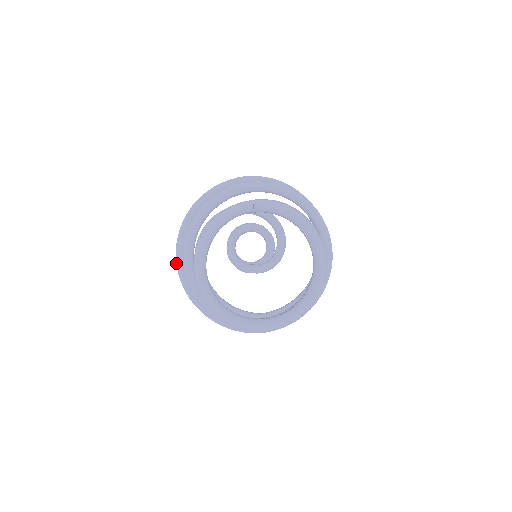
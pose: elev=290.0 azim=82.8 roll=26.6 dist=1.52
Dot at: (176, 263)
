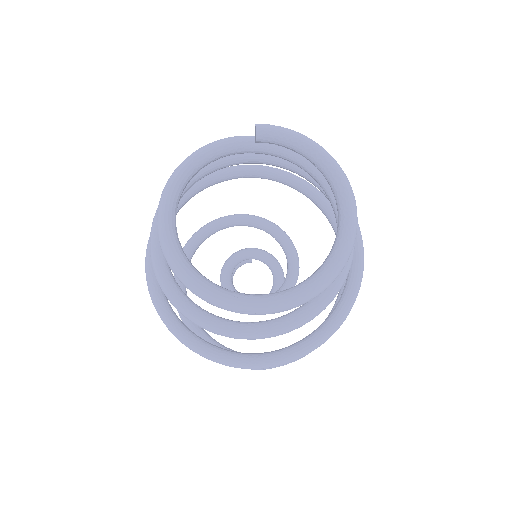
Dot at: (145, 257)
